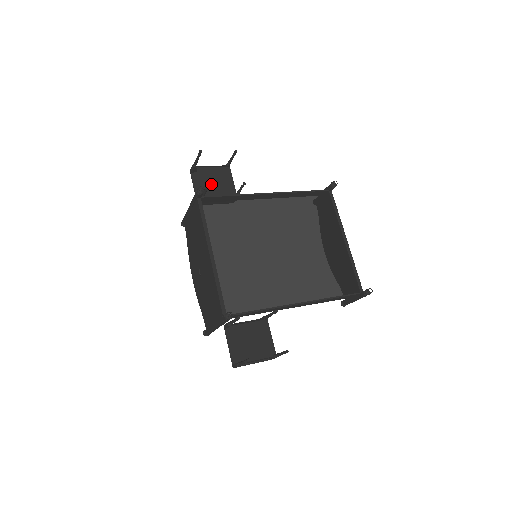
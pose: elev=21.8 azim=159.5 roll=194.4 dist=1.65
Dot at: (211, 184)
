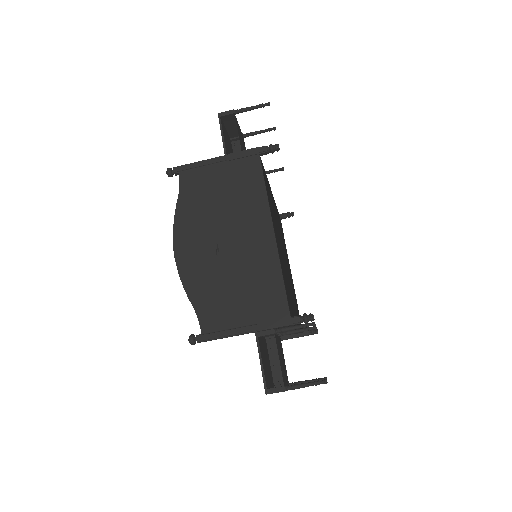
Dot at: (242, 146)
